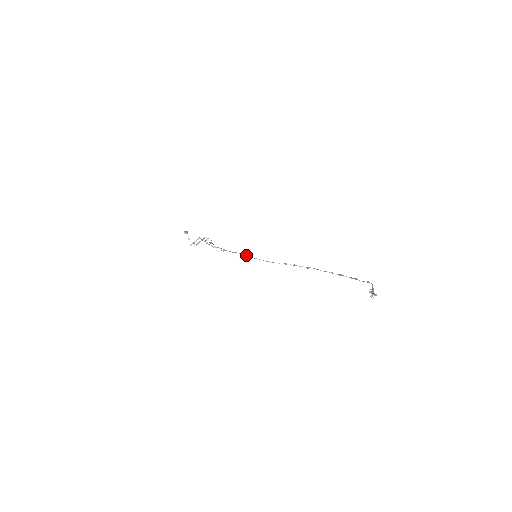
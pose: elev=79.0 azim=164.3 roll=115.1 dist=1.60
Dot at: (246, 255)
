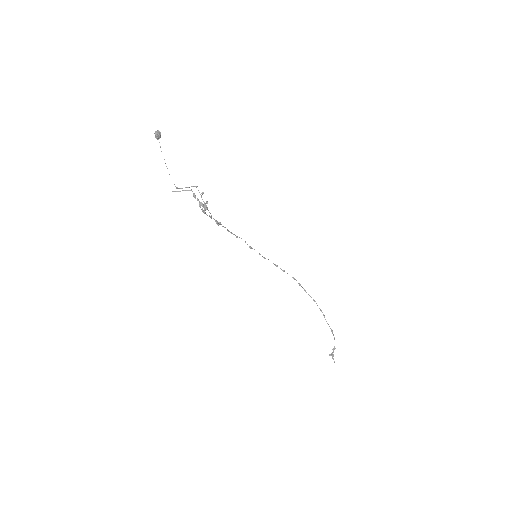
Dot at: occluded
